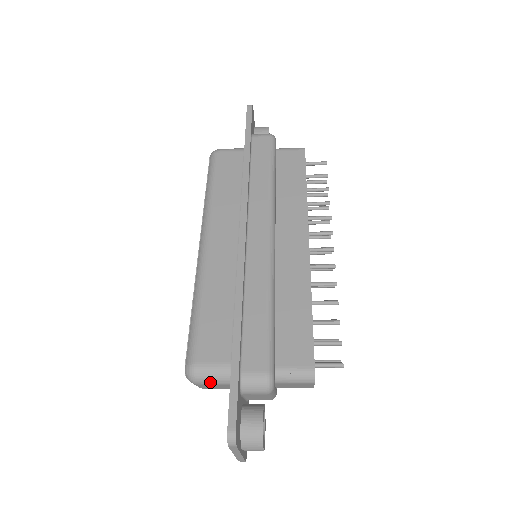
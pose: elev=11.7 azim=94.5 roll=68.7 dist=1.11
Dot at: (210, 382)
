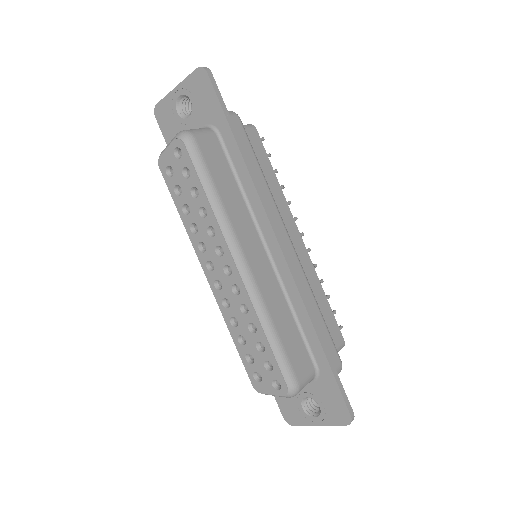
Dot at: occluded
